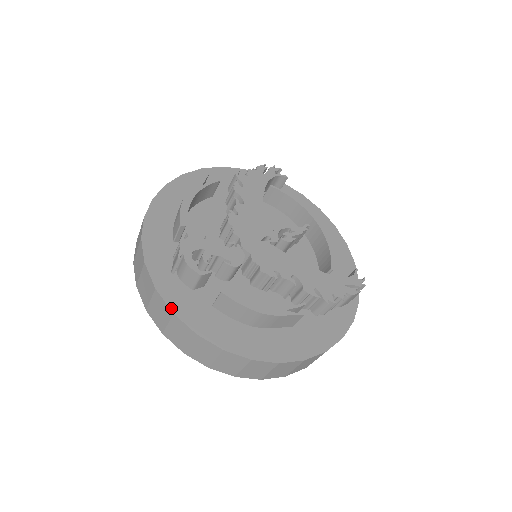
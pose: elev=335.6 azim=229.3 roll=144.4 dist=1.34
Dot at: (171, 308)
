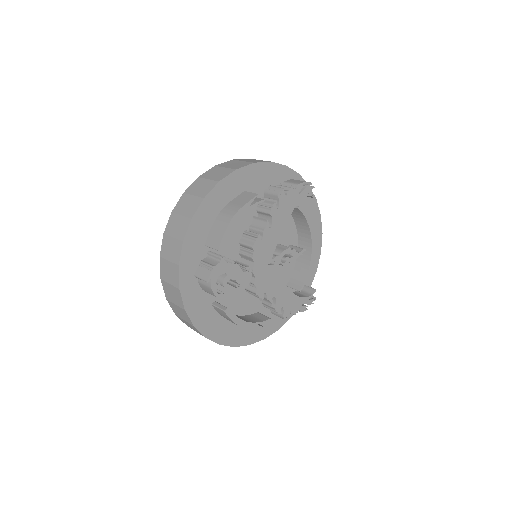
Dot at: (185, 306)
